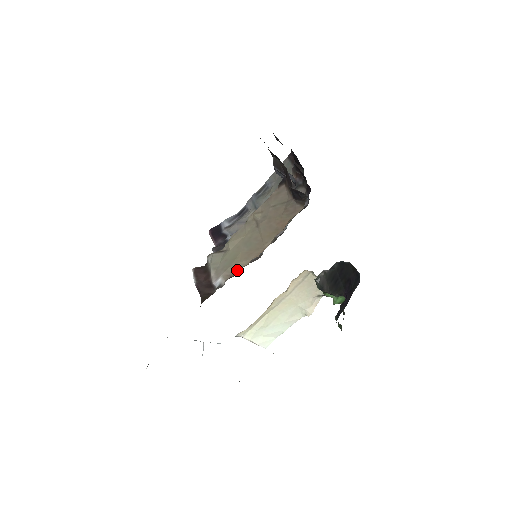
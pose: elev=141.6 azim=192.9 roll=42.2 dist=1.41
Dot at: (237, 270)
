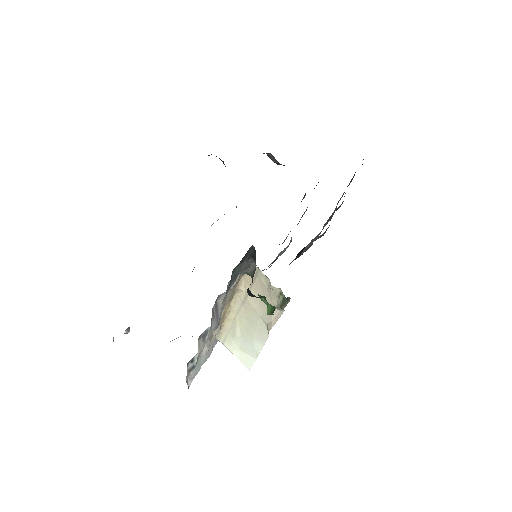
Dot at: occluded
